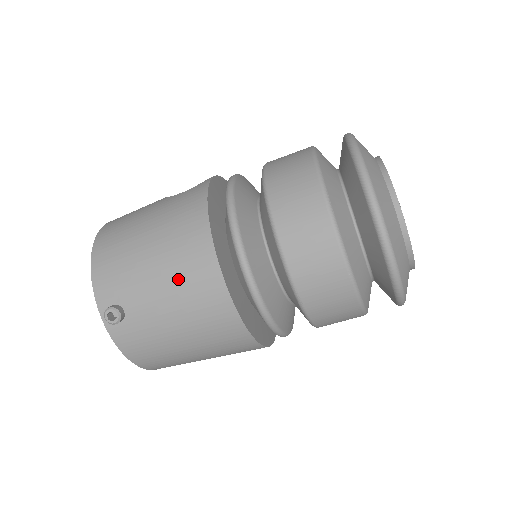
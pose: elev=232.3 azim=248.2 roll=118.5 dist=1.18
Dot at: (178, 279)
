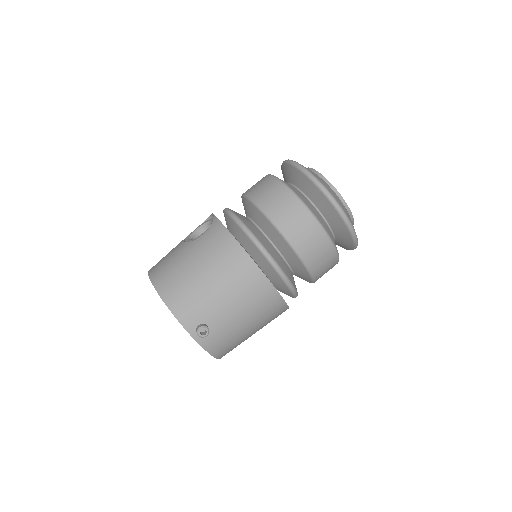
Dot at: (238, 290)
